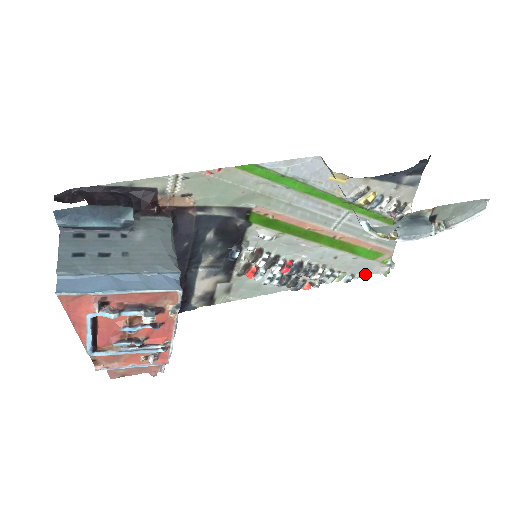
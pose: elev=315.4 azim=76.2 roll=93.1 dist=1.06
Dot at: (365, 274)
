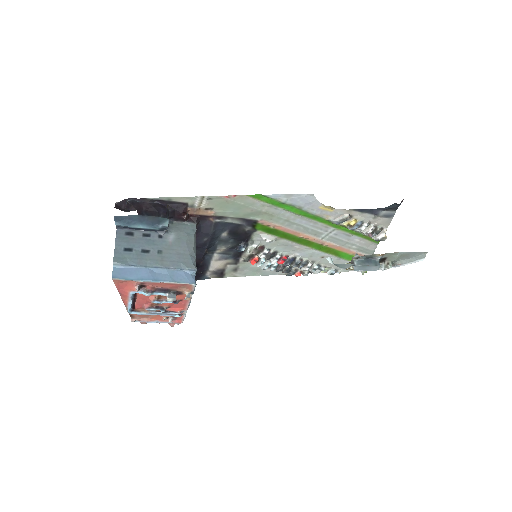
Dot at: (347, 270)
